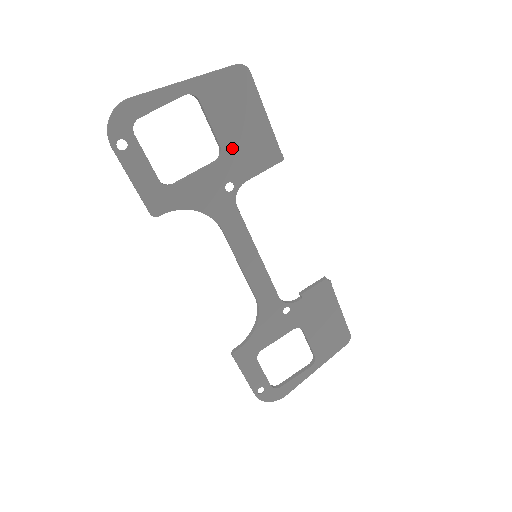
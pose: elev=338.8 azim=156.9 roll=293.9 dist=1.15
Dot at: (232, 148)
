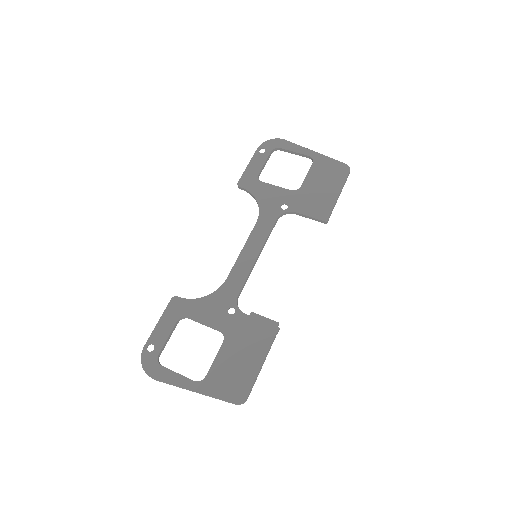
Dot at: (306, 192)
